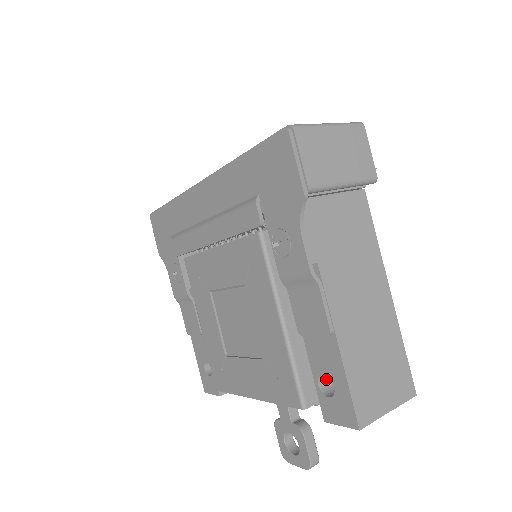
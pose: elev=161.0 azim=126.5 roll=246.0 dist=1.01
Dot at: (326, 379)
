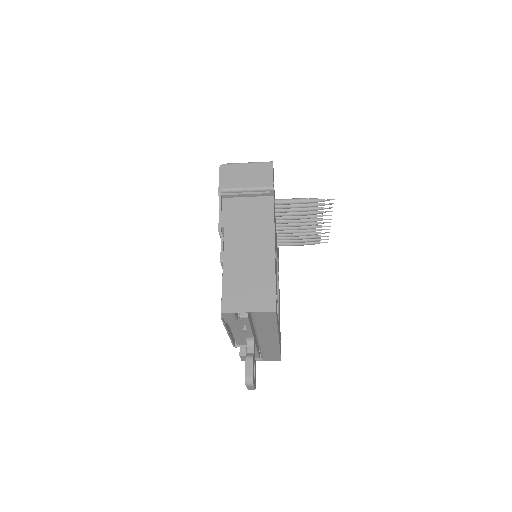
Dot at: occluded
